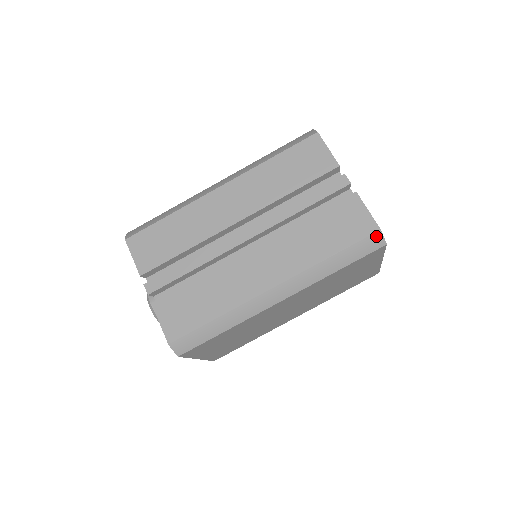
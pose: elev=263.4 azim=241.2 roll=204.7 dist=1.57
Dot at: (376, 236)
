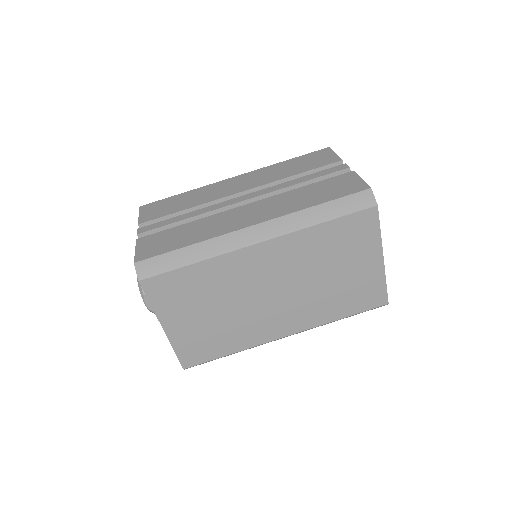
Dot at: (366, 194)
